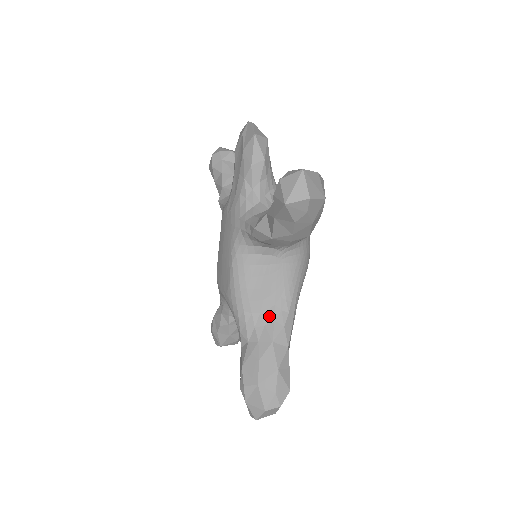
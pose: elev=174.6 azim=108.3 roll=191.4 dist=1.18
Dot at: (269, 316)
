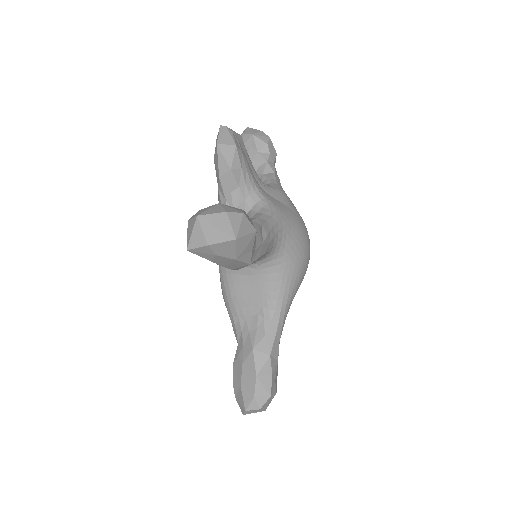
Dot at: (253, 323)
